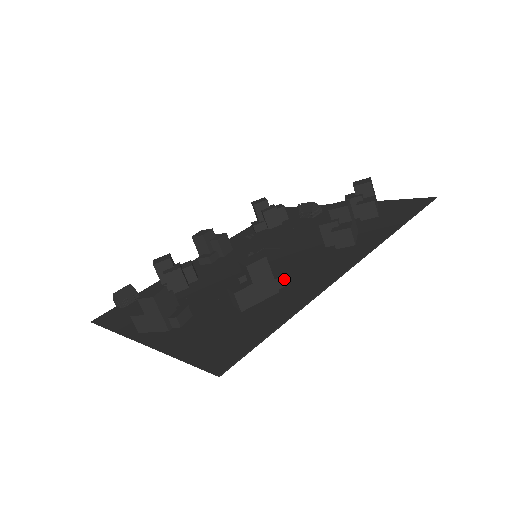
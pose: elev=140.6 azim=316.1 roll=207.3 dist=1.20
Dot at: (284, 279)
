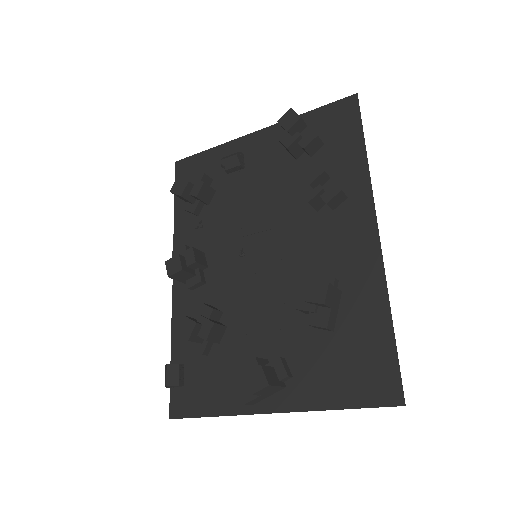
Dot at: (326, 273)
